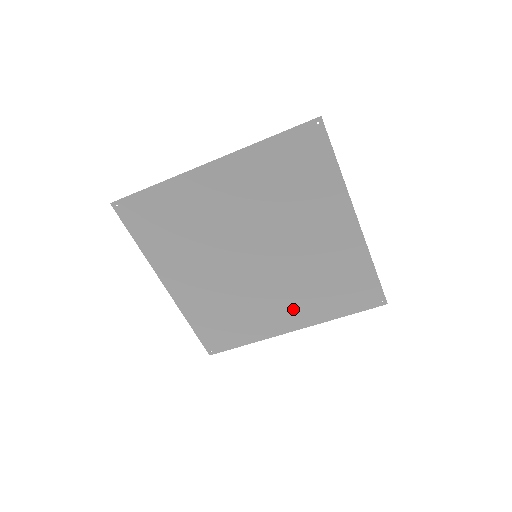
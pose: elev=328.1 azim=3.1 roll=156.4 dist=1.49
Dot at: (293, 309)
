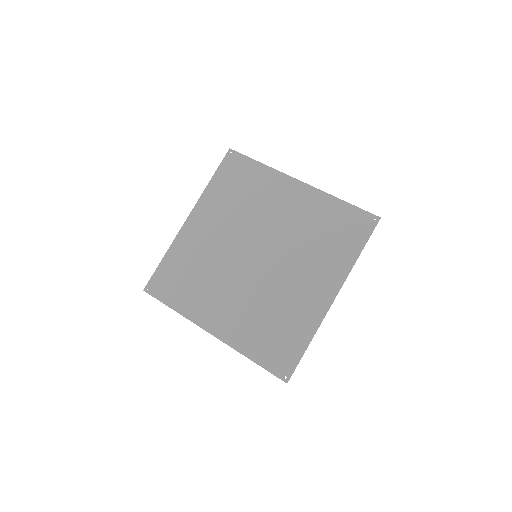
Dot at: (230, 316)
